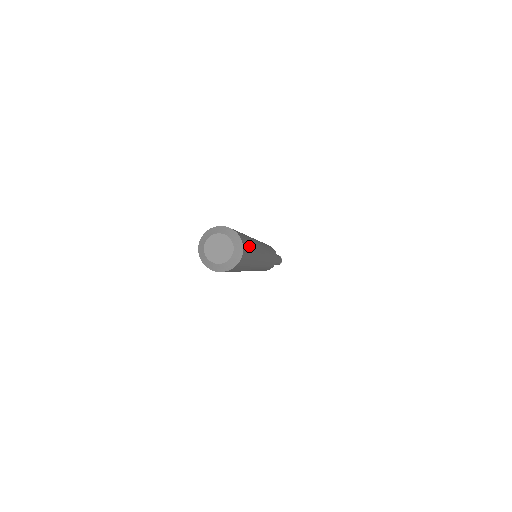
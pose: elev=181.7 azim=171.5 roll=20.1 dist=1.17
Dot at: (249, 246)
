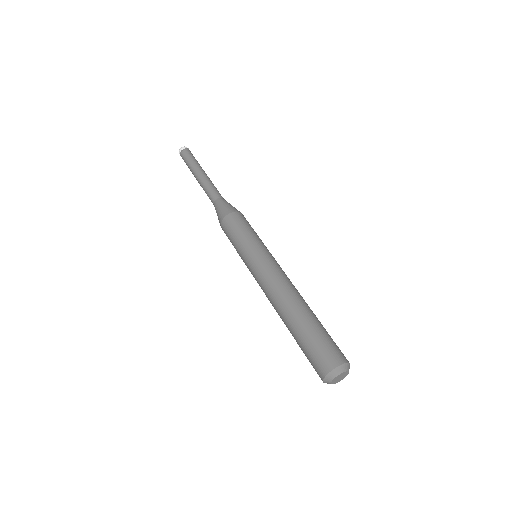
Dot at: occluded
